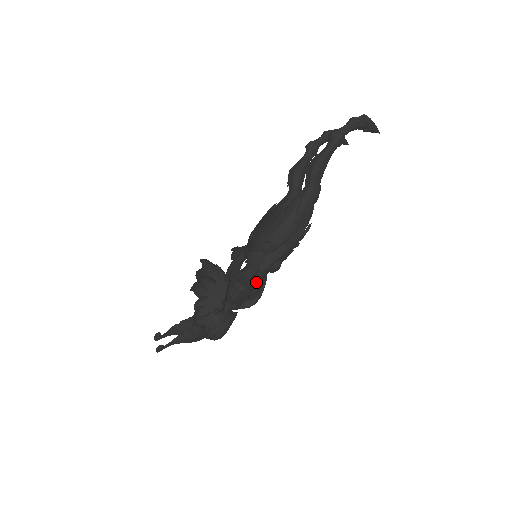
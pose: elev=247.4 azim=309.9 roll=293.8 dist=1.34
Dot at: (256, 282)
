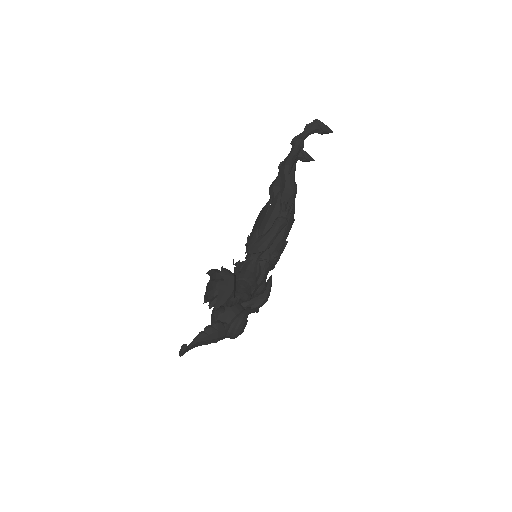
Dot at: (259, 267)
